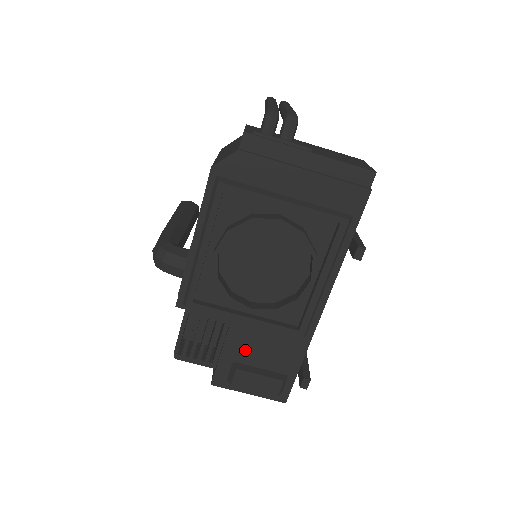
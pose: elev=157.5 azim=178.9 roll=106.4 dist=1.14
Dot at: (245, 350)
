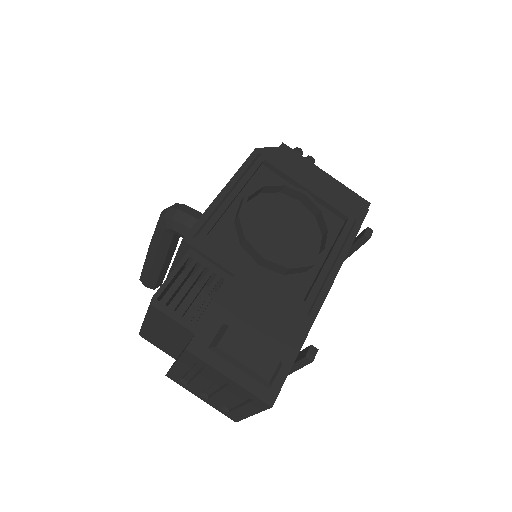
Dot at: (241, 314)
